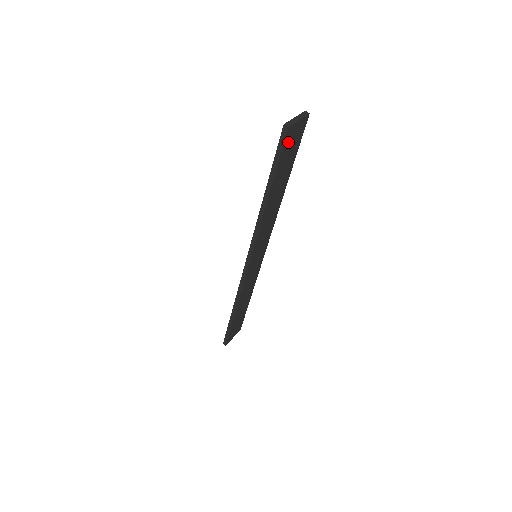
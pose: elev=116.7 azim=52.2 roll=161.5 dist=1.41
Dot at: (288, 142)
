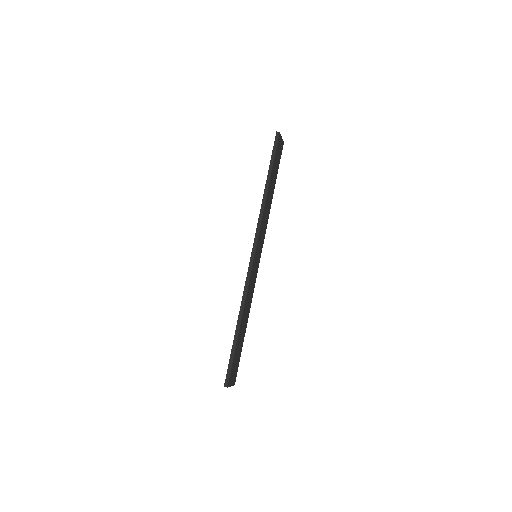
Dot at: (278, 147)
